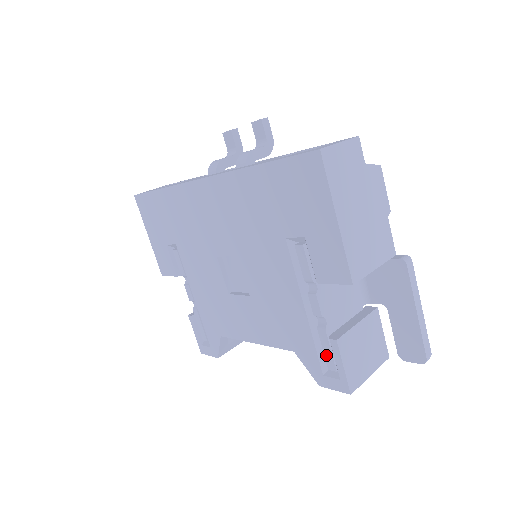
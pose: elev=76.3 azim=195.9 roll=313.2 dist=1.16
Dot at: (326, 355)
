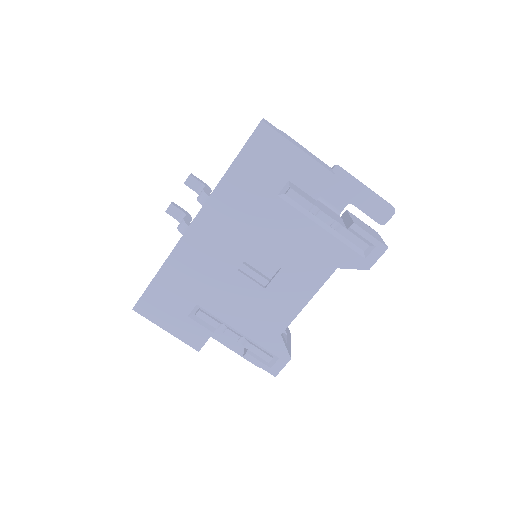
Dot at: (356, 243)
